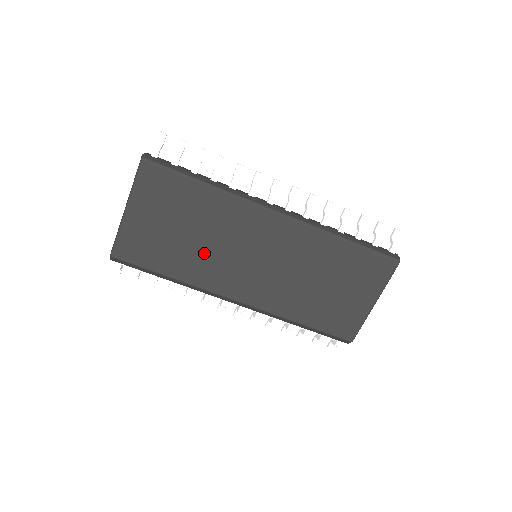
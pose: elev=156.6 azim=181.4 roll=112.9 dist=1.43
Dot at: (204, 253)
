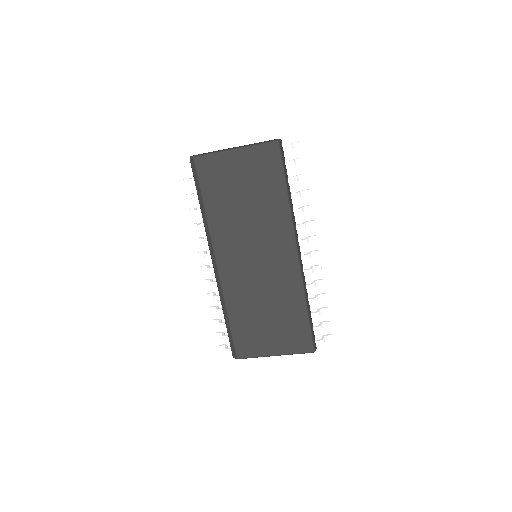
Dot at: (237, 220)
